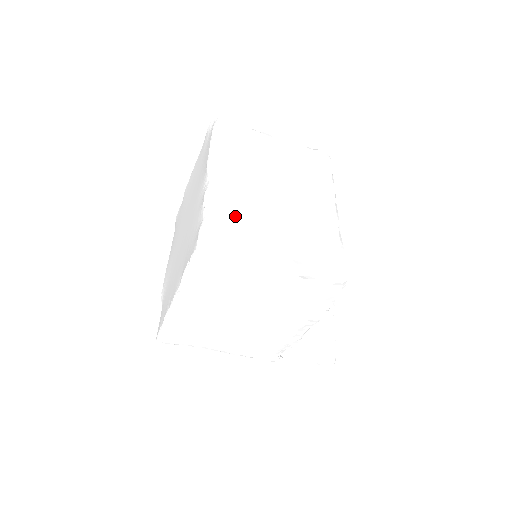
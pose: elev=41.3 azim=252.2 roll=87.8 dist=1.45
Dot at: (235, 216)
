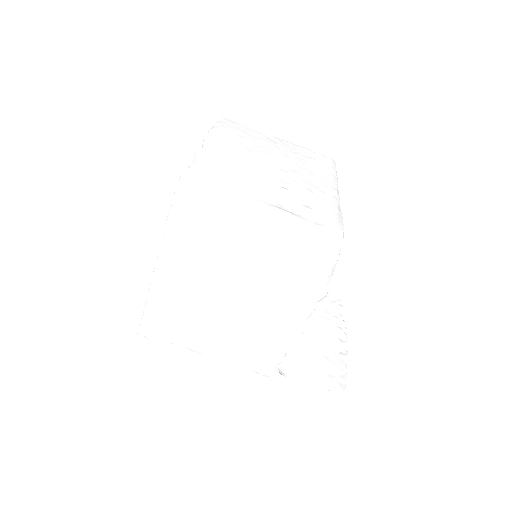
Dot at: (225, 169)
